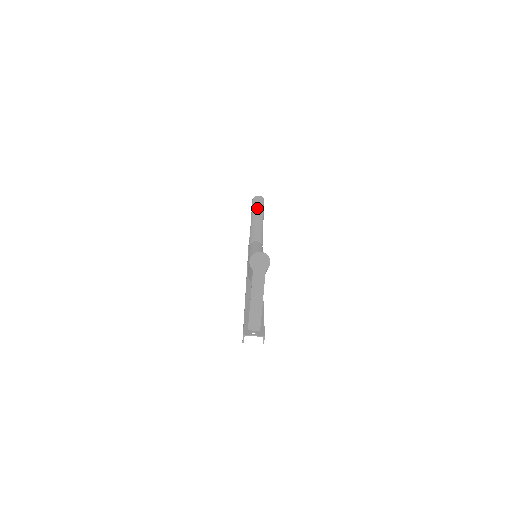
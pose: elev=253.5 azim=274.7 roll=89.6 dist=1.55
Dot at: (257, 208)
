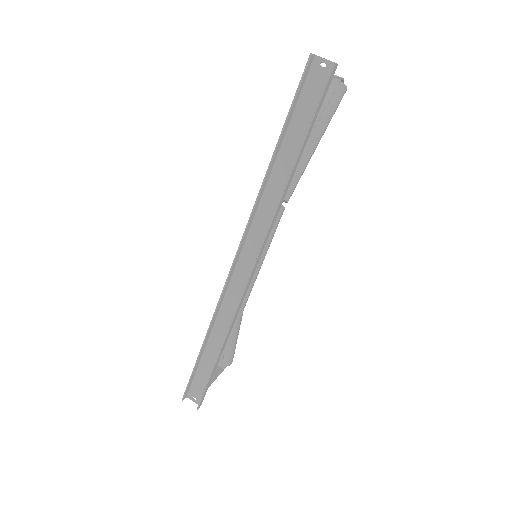
Dot at: occluded
